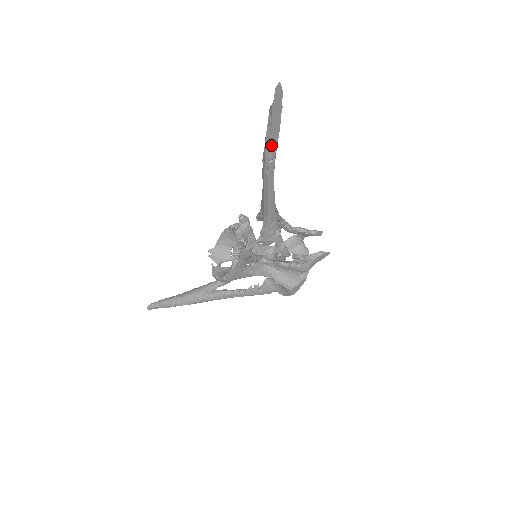
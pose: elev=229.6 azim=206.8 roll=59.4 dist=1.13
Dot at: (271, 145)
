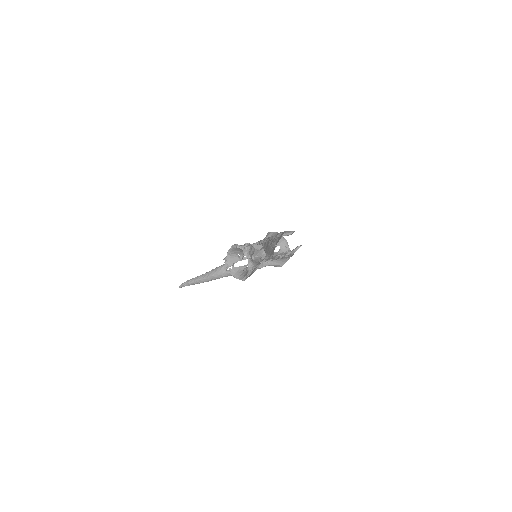
Dot at: (276, 243)
